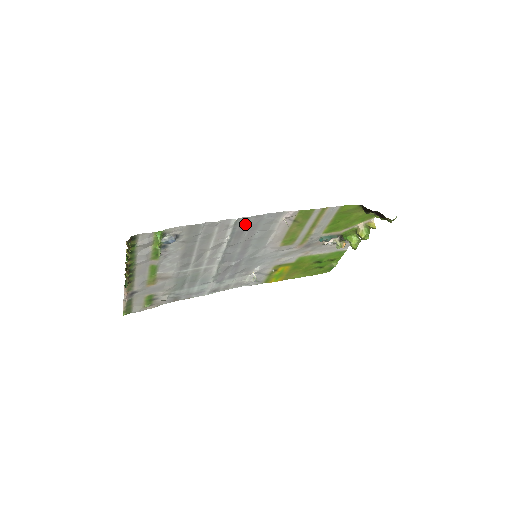
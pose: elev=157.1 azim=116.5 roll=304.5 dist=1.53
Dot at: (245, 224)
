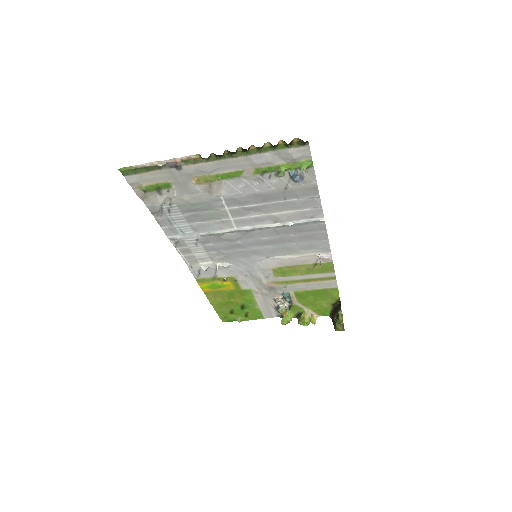
Dot at: (313, 229)
